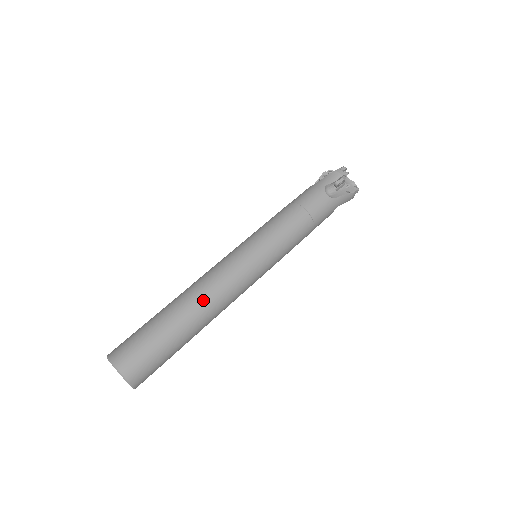
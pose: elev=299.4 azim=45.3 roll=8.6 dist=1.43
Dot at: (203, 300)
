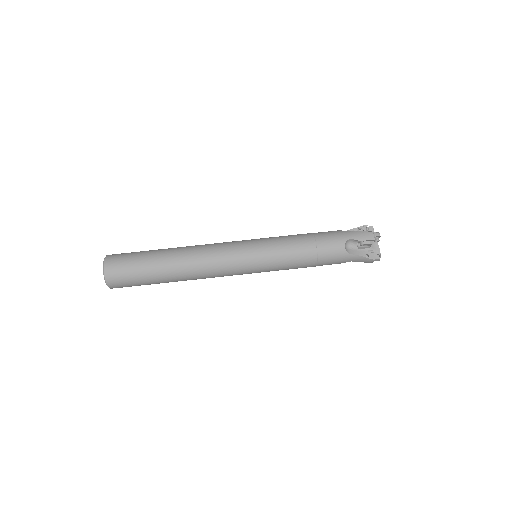
Dot at: (189, 263)
